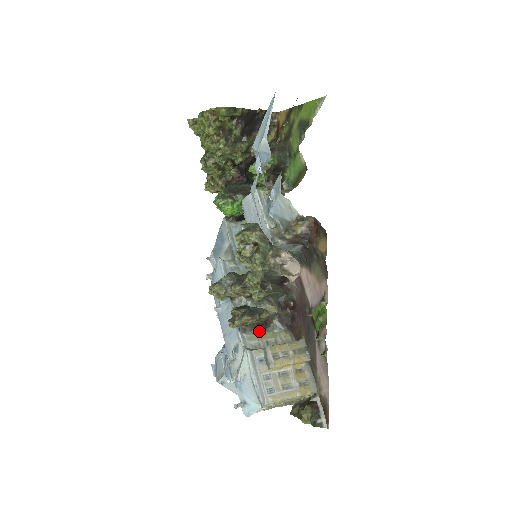
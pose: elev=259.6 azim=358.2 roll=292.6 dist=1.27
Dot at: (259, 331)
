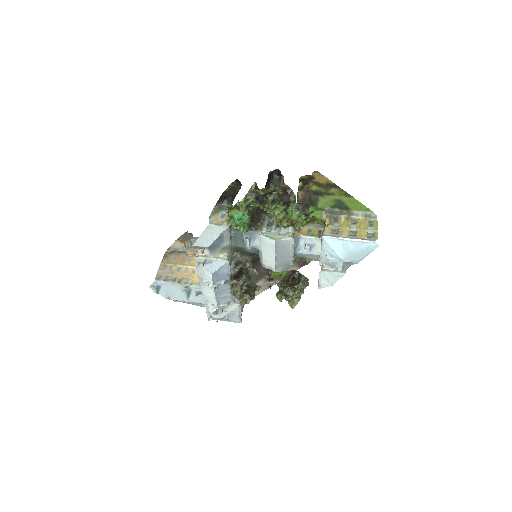
Dot at: occluded
